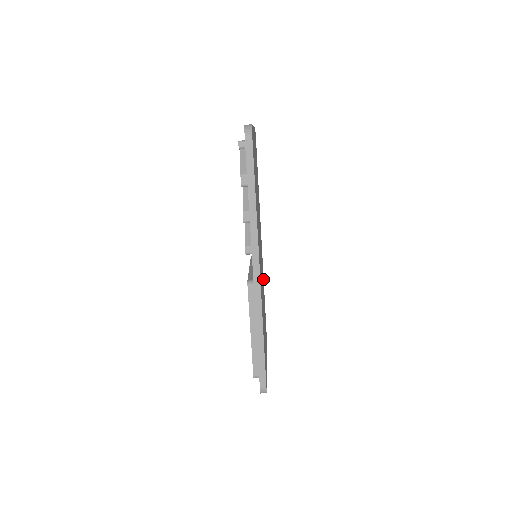
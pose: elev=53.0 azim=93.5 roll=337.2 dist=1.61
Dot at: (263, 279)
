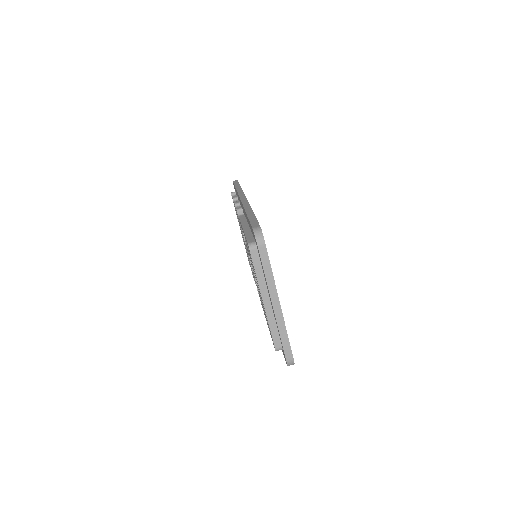
Dot at: occluded
